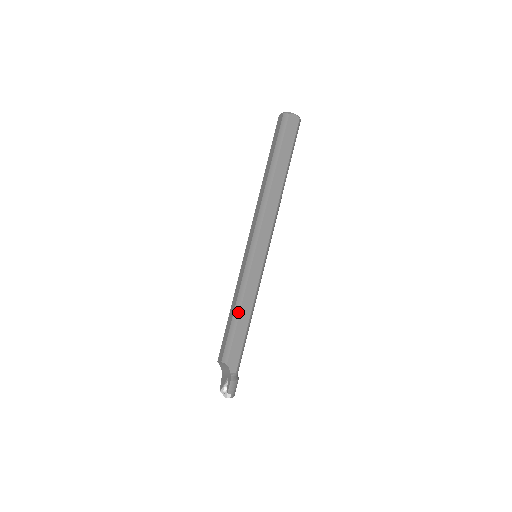
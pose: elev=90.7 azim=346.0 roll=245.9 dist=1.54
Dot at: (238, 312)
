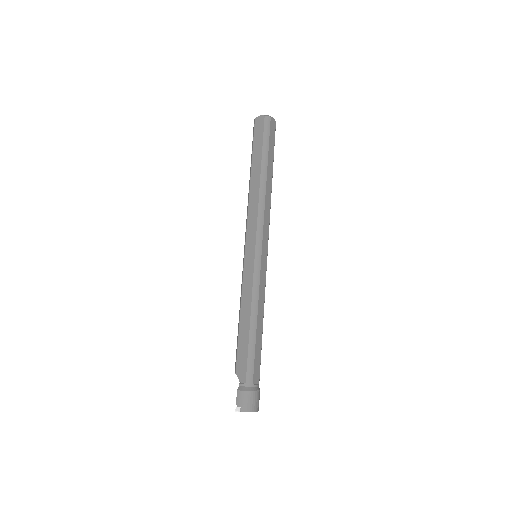
Dot at: (239, 315)
